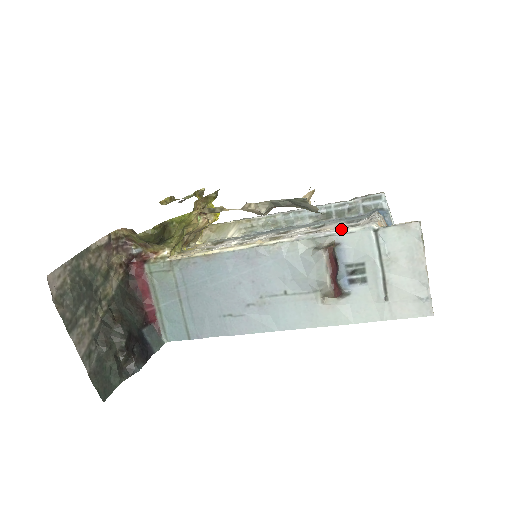
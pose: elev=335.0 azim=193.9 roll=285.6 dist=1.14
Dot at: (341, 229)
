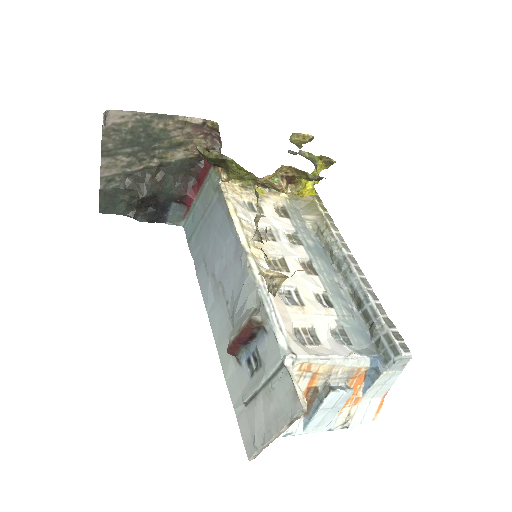
Dot at: (281, 326)
